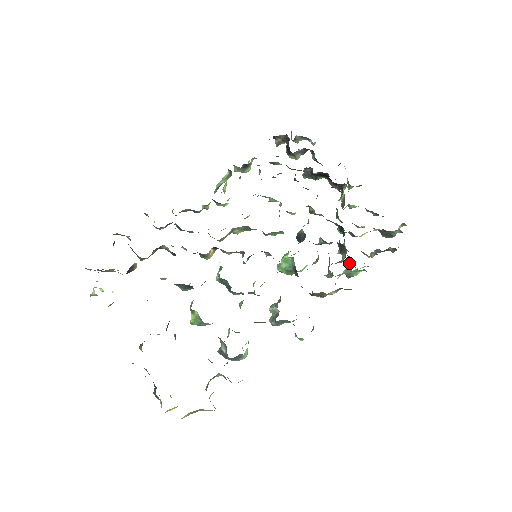
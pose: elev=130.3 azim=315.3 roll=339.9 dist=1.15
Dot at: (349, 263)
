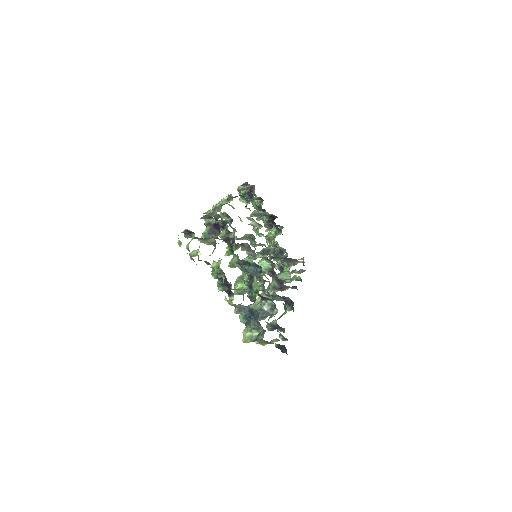
Dot at: occluded
